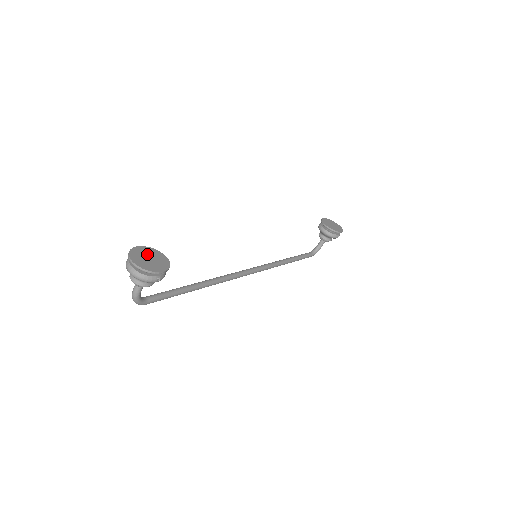
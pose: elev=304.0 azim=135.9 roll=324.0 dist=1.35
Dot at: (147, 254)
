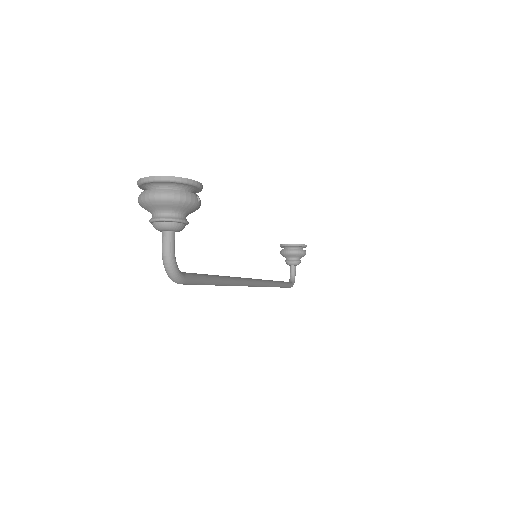
Dot at: occluded
